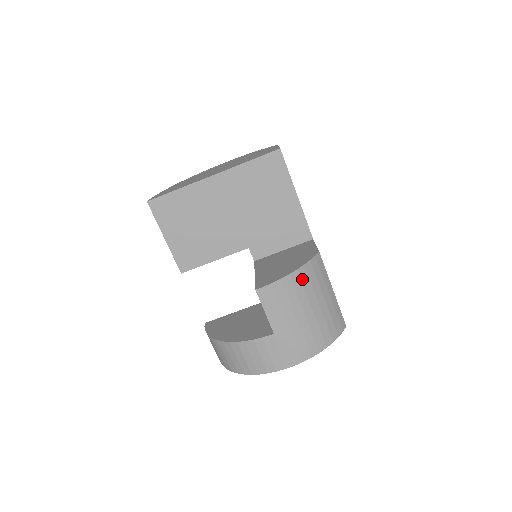
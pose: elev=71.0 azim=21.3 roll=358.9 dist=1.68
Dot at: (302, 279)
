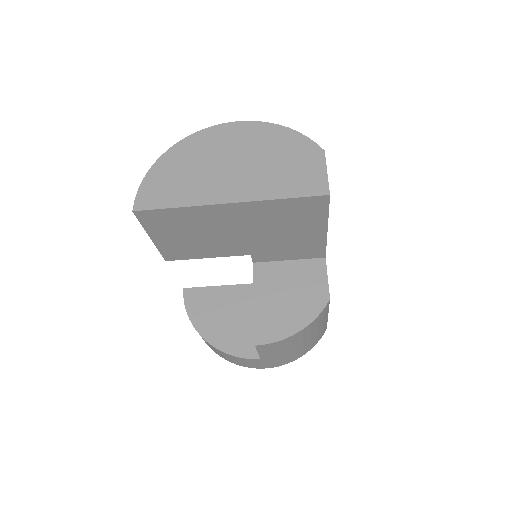
Dot at: (304, 332)
